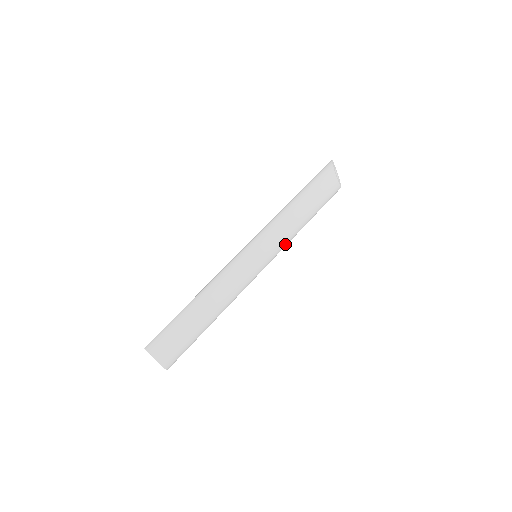
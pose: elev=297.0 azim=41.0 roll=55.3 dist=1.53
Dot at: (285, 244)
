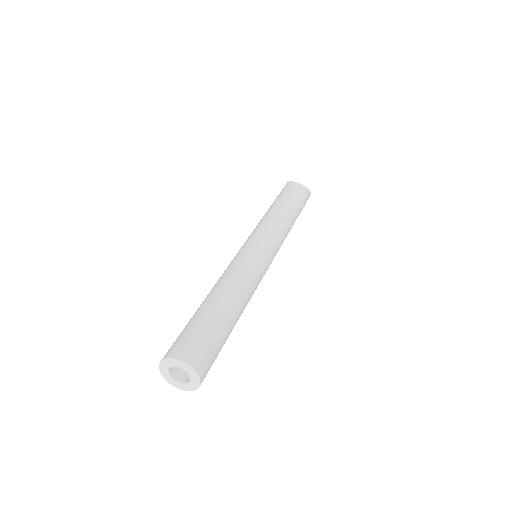
Dot at: (277, 231)
